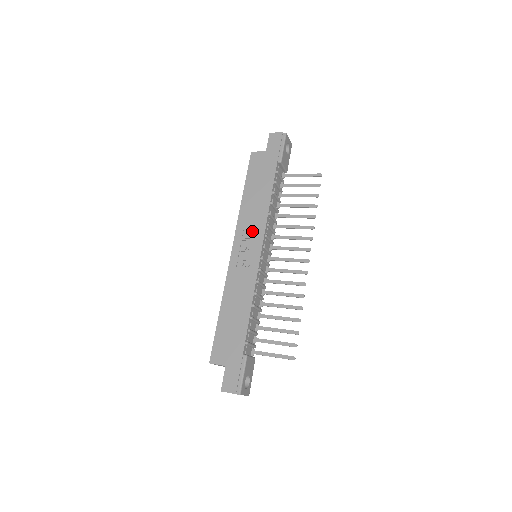
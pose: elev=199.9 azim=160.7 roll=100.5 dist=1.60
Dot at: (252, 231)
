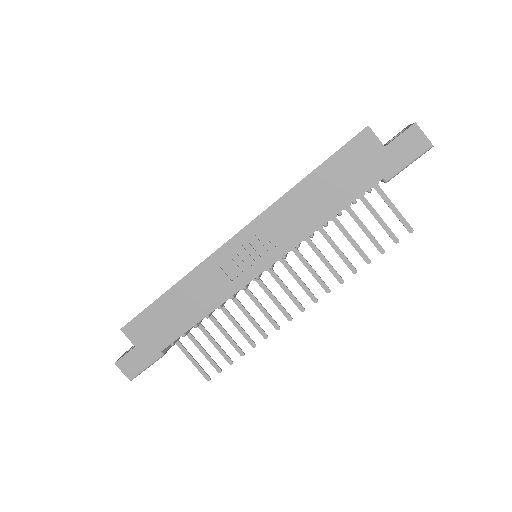
Dot at: (274, 237)
